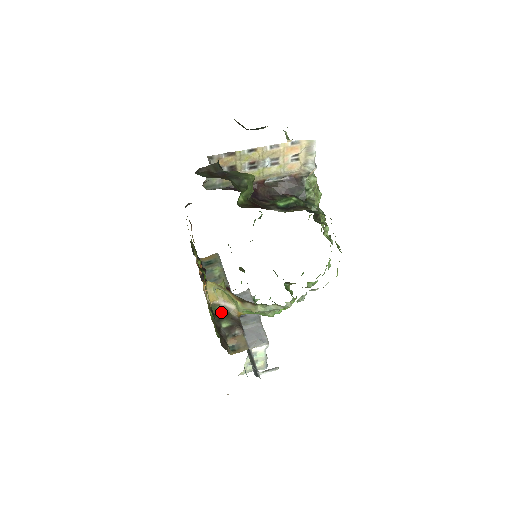
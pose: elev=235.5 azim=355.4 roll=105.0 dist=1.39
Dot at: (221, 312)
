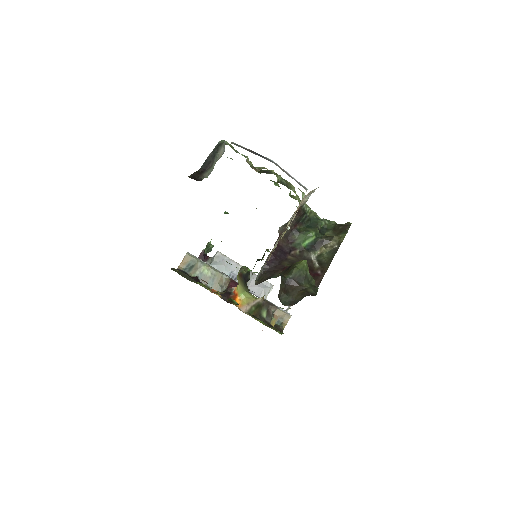
Dot at: (256, 309)
